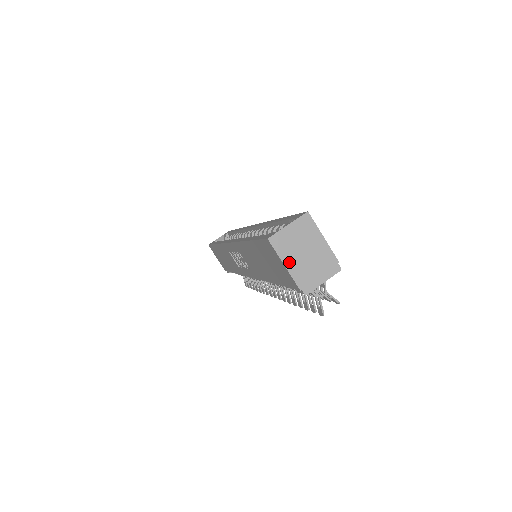
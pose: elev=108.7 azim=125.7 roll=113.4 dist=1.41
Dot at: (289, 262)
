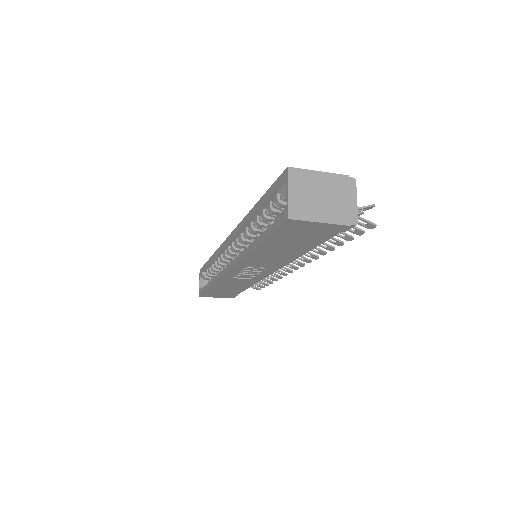
Dot at: (321, 217)
